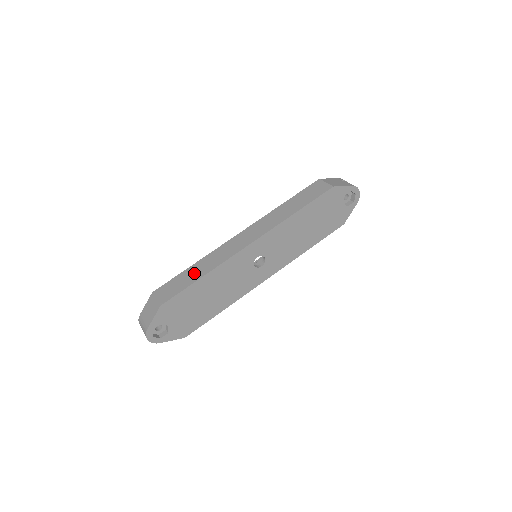
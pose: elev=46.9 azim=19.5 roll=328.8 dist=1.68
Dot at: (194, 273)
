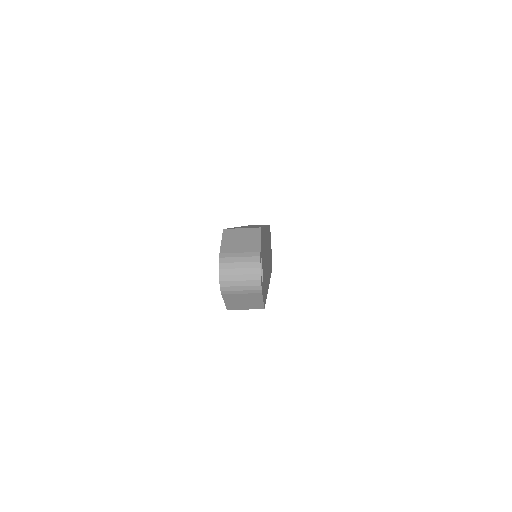
Dot at: occluded
